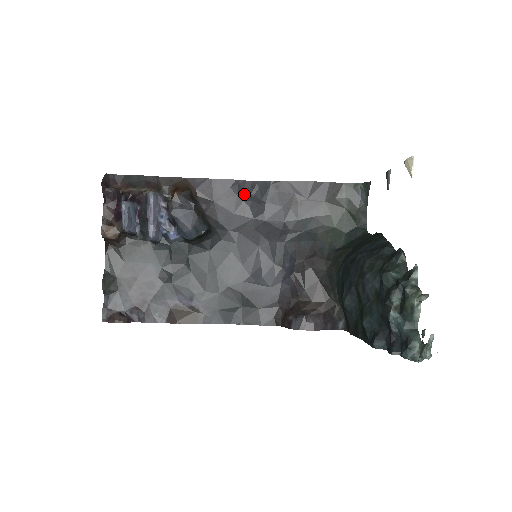
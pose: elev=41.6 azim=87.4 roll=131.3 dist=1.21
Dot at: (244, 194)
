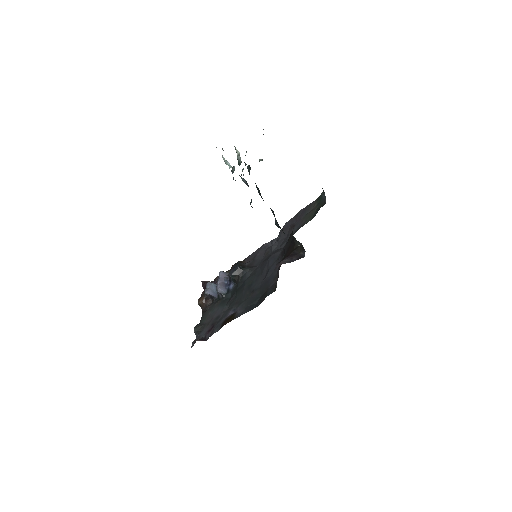
Dot at: occluded
